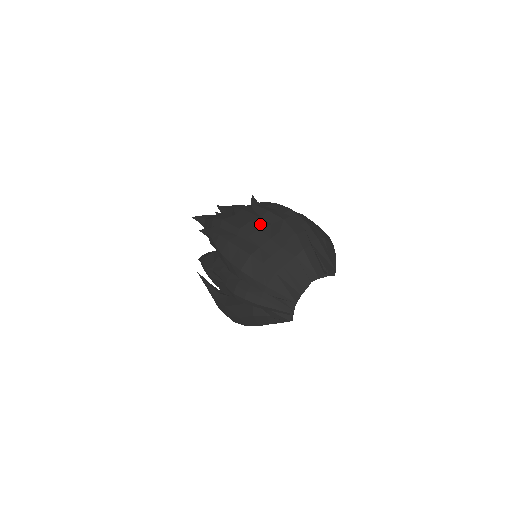
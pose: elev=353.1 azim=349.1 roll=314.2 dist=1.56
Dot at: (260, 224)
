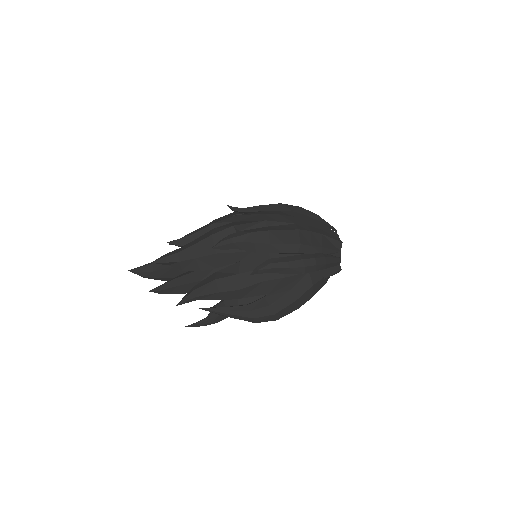
Dot at: (272, 213)
